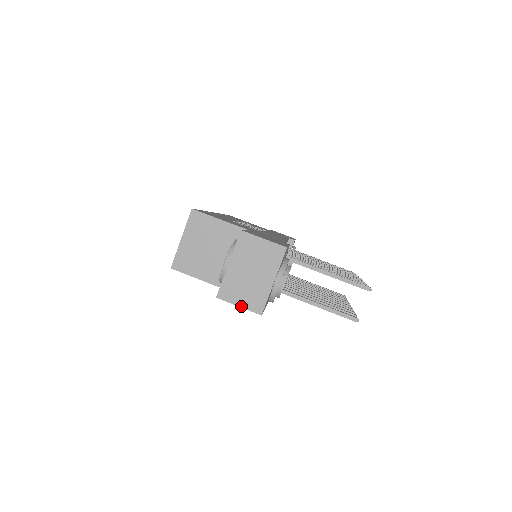
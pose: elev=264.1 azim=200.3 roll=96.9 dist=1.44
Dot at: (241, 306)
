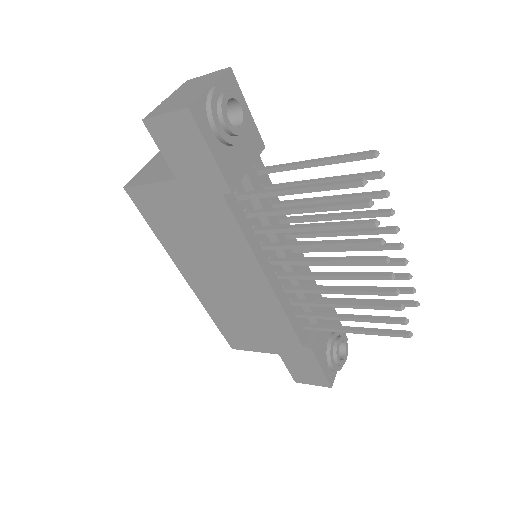
Dot at: (167, 113)
